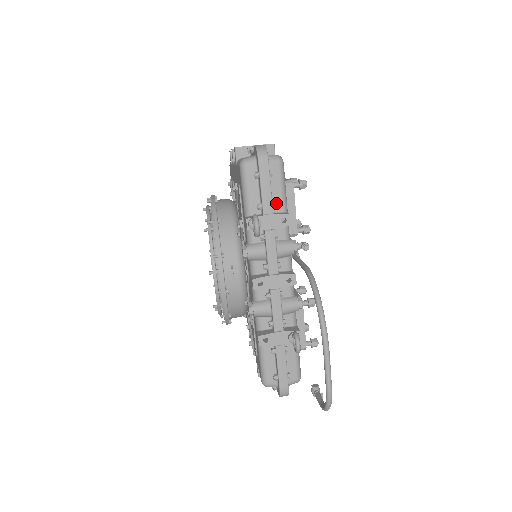
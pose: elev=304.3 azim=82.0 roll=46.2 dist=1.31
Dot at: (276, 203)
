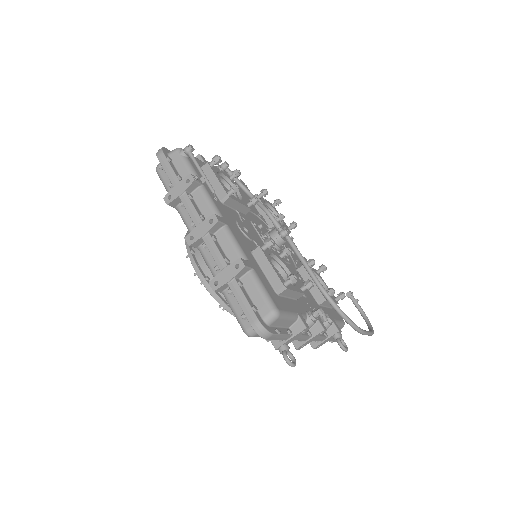
Dot at: (288, 324)
